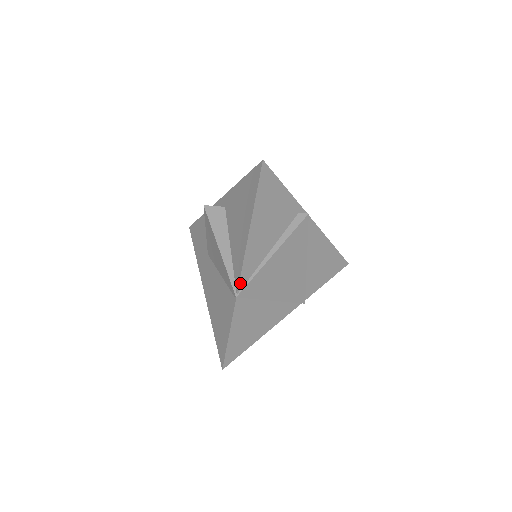
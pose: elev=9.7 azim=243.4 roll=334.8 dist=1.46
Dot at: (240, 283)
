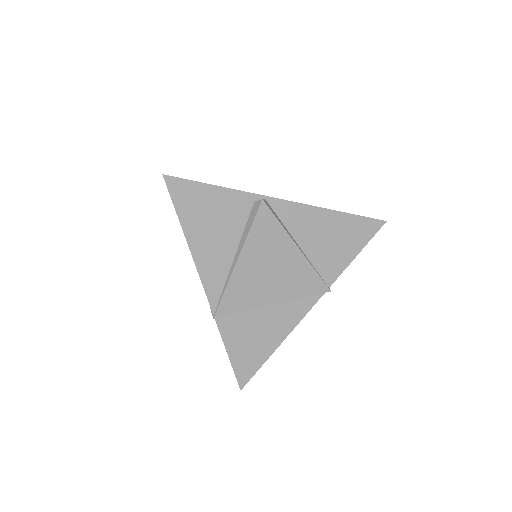
Dot at: (211, 303)
